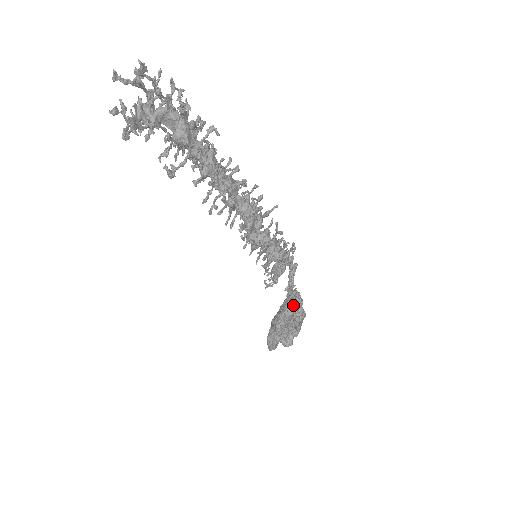
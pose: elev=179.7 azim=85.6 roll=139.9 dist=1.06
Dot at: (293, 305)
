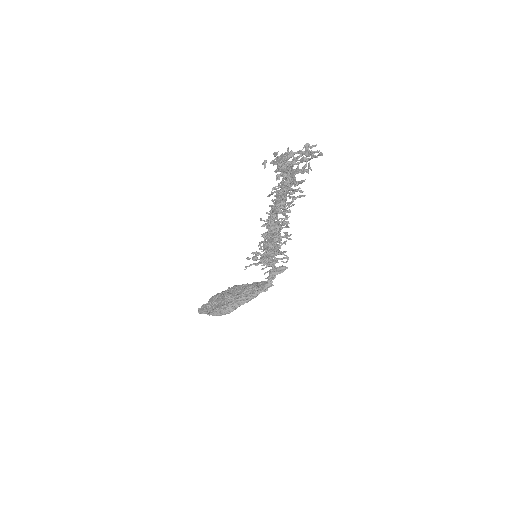
Dot at: occluded
